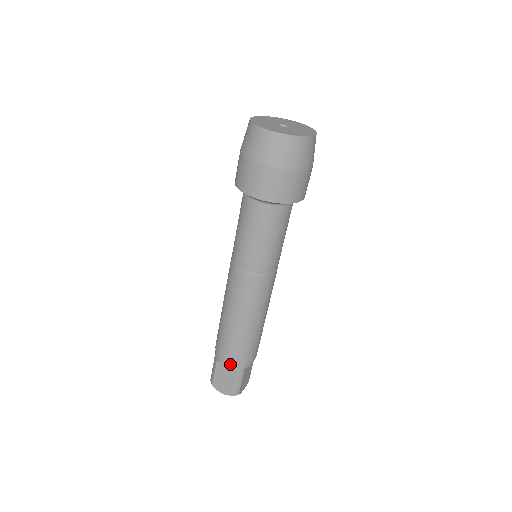
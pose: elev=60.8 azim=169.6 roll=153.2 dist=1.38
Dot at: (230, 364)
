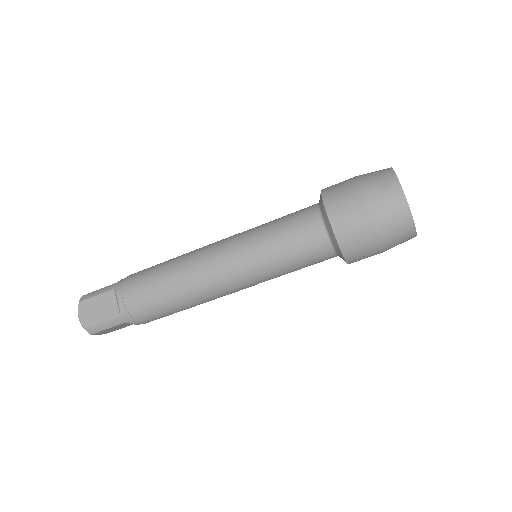
Dot at: (123, 305)
